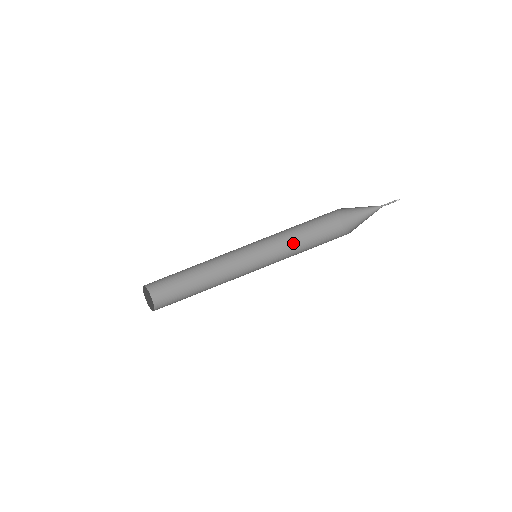
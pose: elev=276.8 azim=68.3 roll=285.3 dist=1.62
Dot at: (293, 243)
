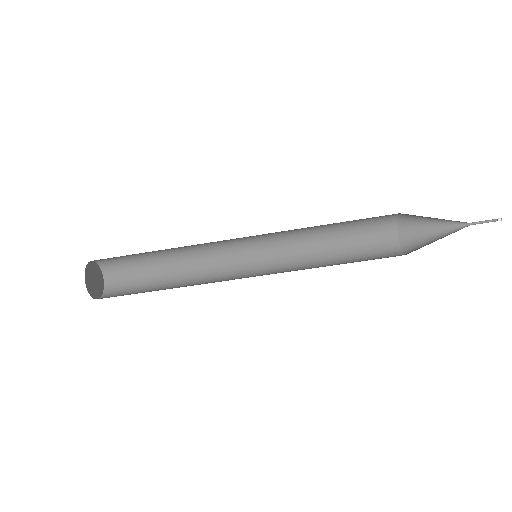
Dot at: (318, 252)
